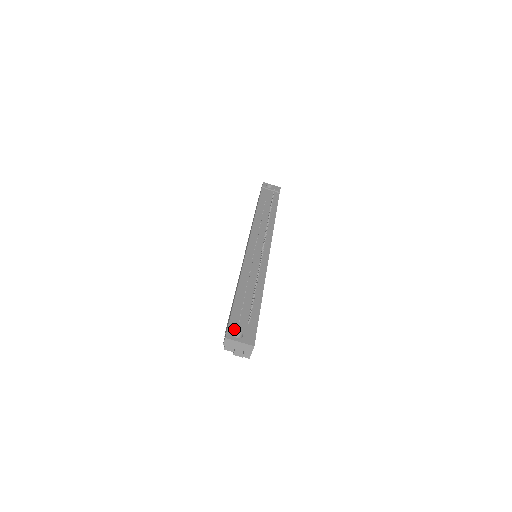
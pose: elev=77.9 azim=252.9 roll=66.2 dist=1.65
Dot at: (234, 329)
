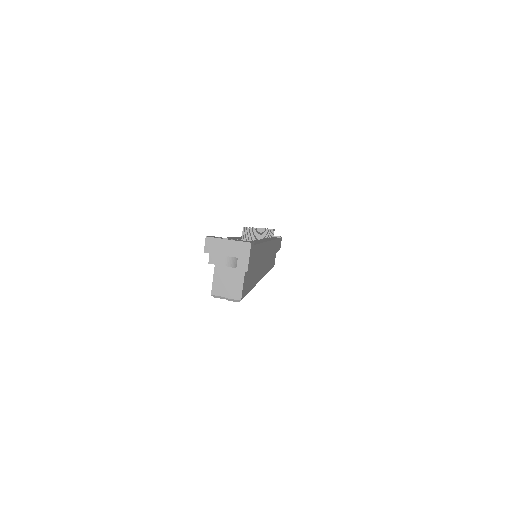
Dot at: (220, 237)
